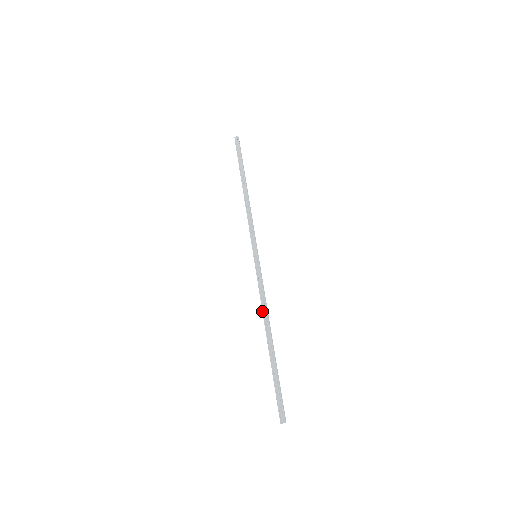
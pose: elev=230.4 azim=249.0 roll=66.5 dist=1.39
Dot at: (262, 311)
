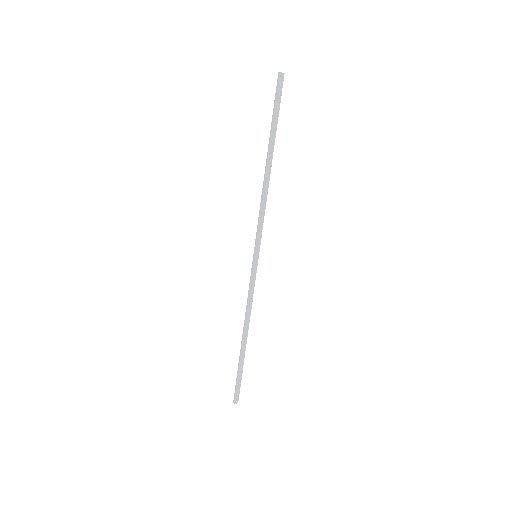
Dot at: (246, 315)
